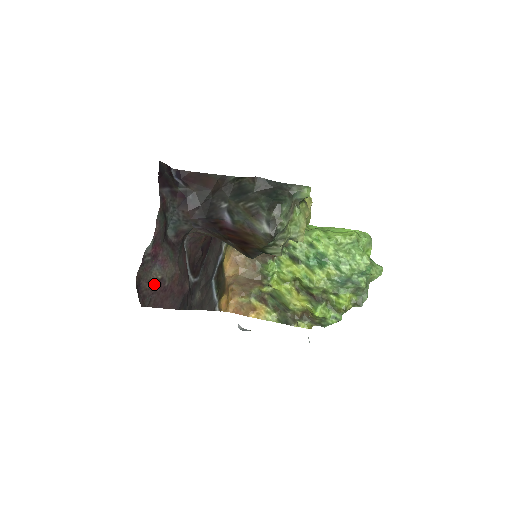
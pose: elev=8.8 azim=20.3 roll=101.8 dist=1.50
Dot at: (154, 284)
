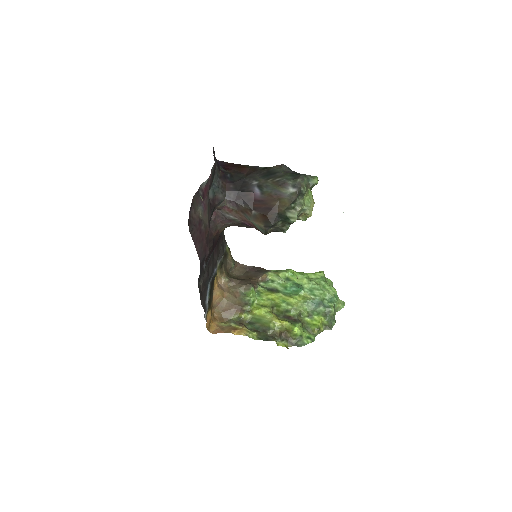
Dot at: (197, 219)
